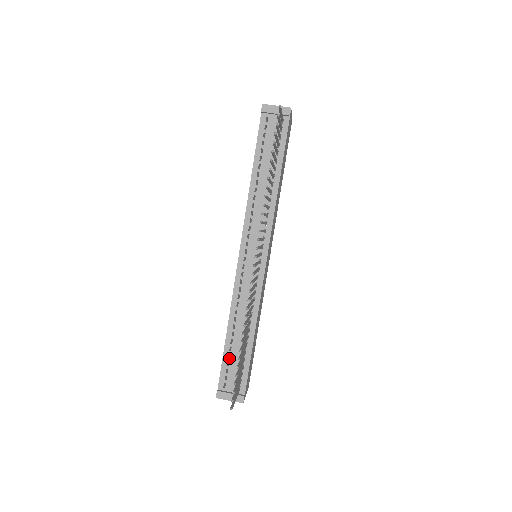
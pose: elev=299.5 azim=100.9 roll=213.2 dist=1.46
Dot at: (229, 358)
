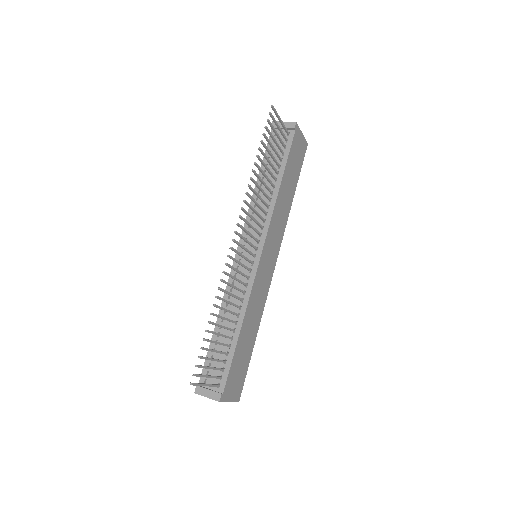
Dot at: (214, 352)
